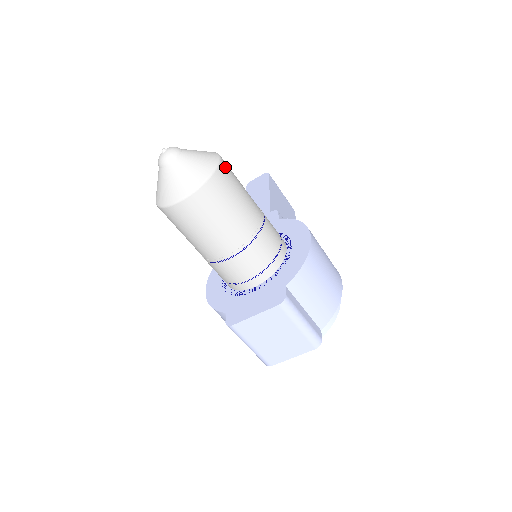
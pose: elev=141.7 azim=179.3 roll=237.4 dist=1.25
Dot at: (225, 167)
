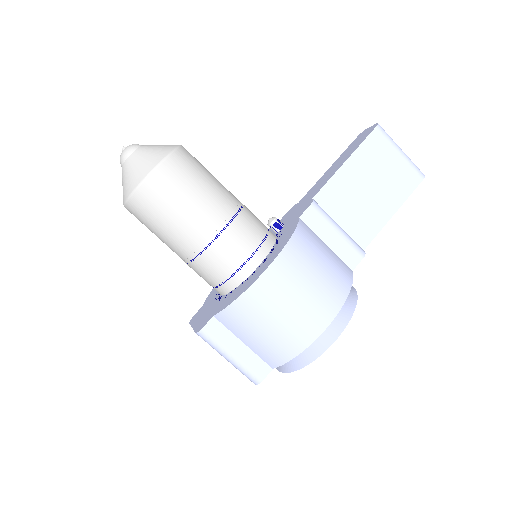
Dot at: (161, 177)
